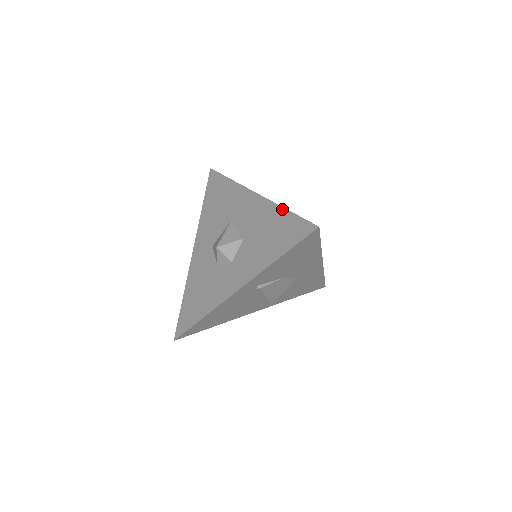
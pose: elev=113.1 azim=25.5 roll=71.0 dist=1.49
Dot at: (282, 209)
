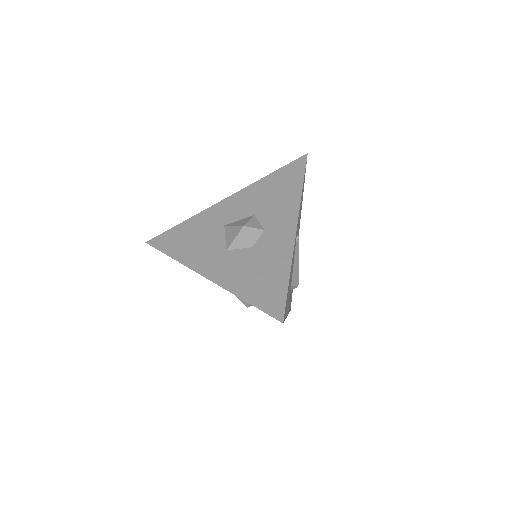
Dot at: (266, 177)
